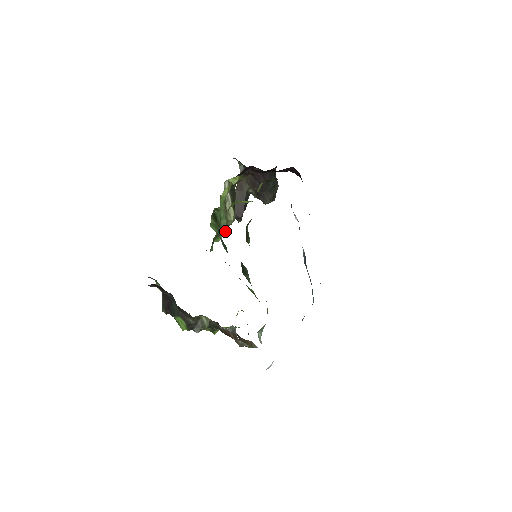
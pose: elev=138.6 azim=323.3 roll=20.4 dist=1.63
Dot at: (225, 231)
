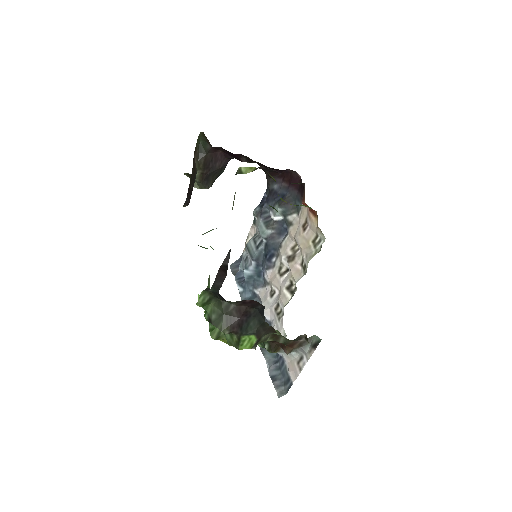
Dot at: occluded
